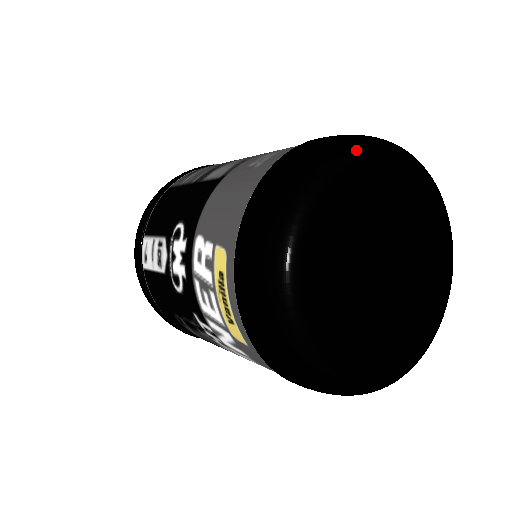
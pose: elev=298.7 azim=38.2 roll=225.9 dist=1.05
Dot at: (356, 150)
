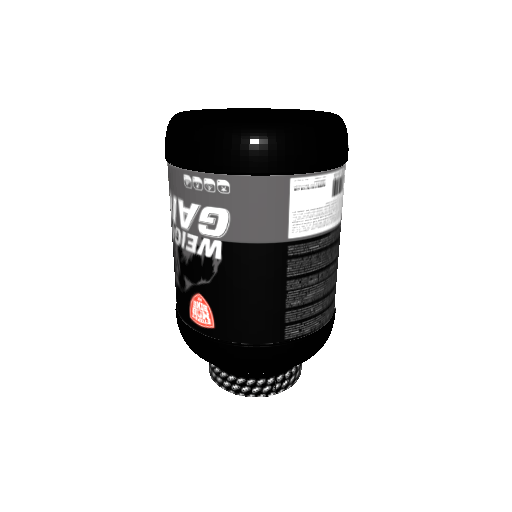
Dot at: occluded
